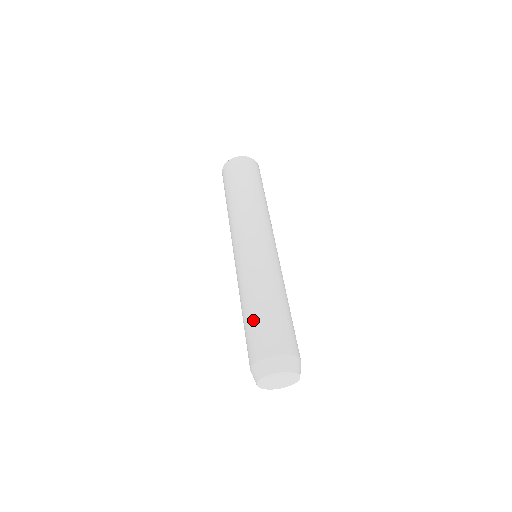
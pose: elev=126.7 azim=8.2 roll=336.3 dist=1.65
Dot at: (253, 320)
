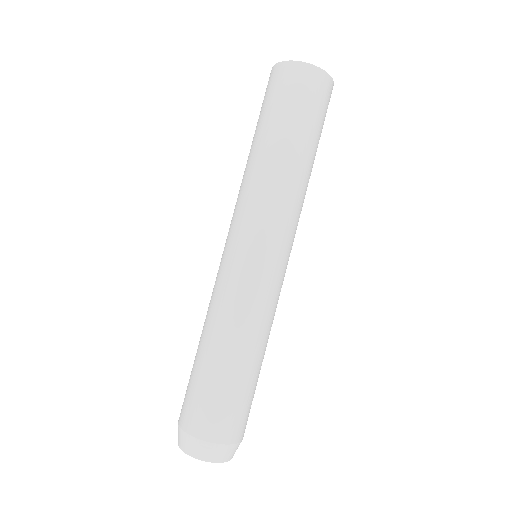
Dot at: (194, 369)
